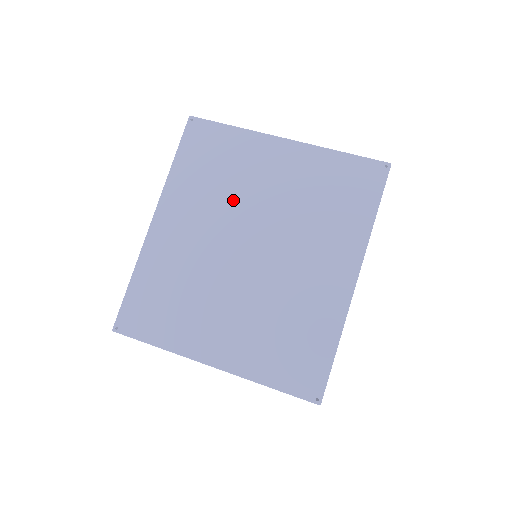
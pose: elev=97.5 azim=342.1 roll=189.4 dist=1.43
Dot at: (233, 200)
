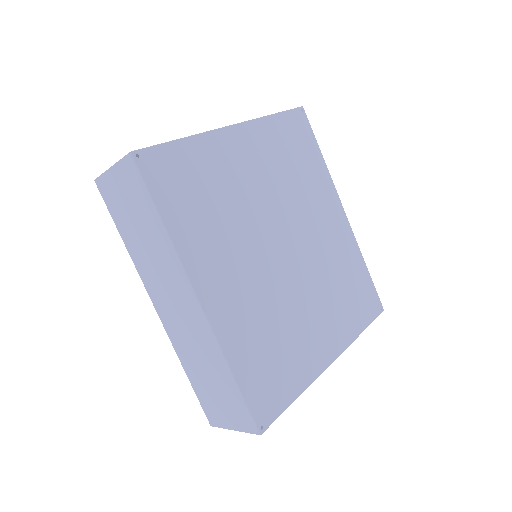
Dot at: (243, 216)
